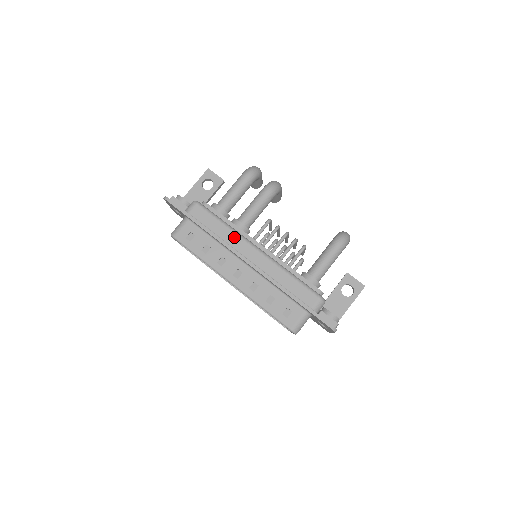
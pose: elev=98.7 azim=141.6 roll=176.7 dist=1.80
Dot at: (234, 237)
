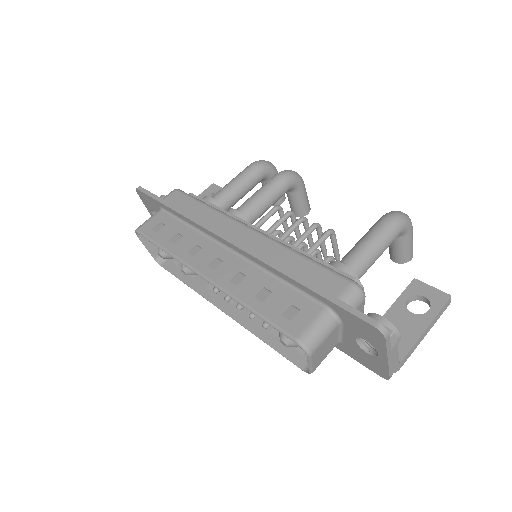
Dot at: (218, 217)
